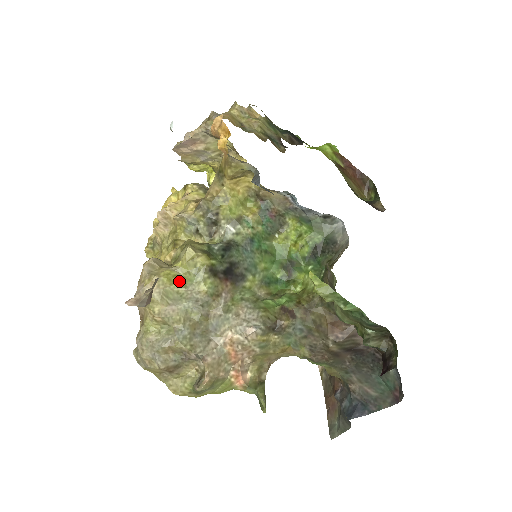
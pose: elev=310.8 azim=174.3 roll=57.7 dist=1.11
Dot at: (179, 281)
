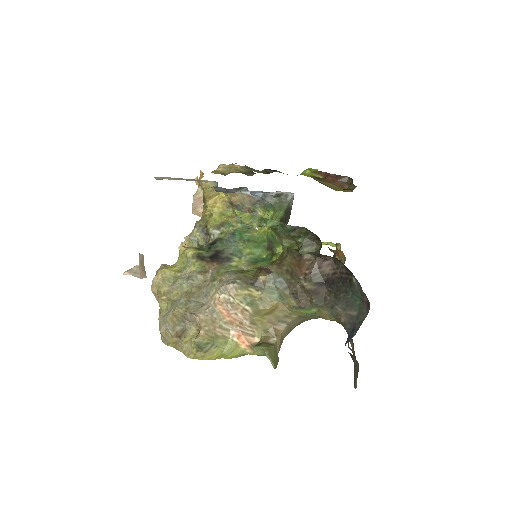
Dot at: (177, 270)
